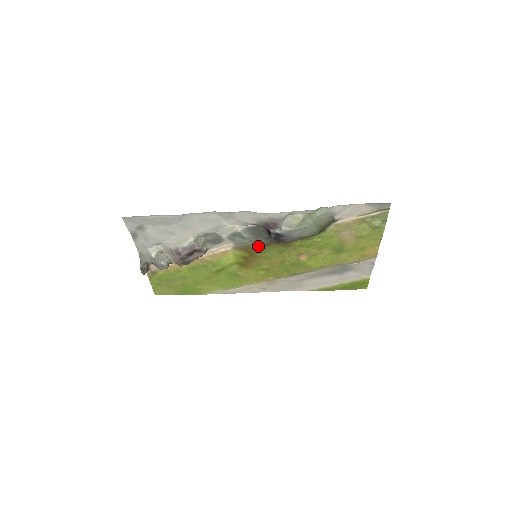
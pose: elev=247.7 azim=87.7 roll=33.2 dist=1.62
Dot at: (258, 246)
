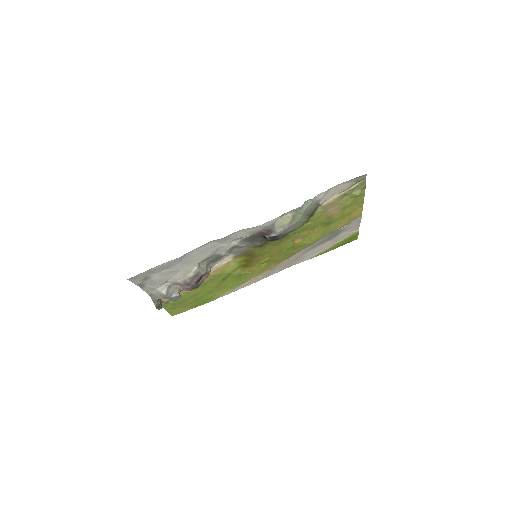
Dot at: (256, 248)
